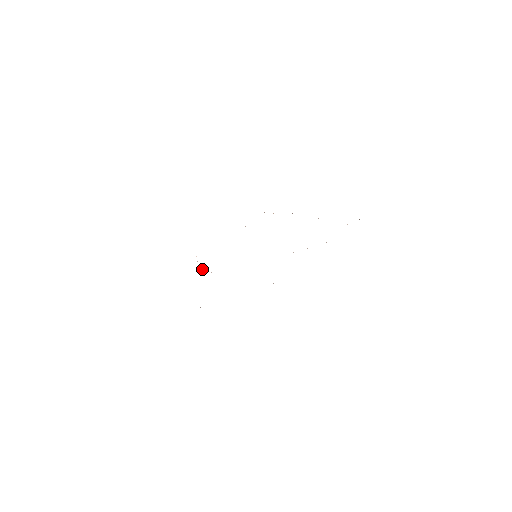
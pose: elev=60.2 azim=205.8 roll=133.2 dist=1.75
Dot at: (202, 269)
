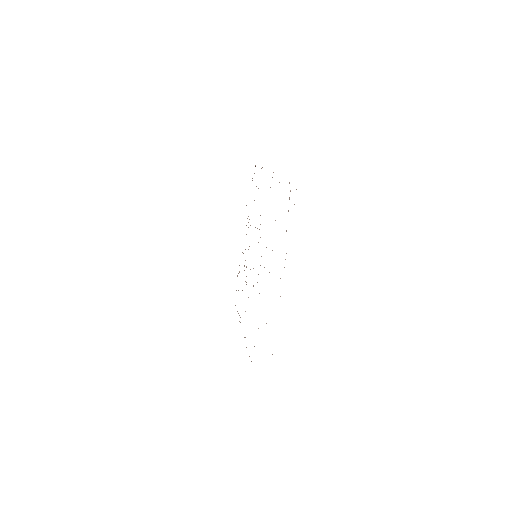
Dot at: occluded
